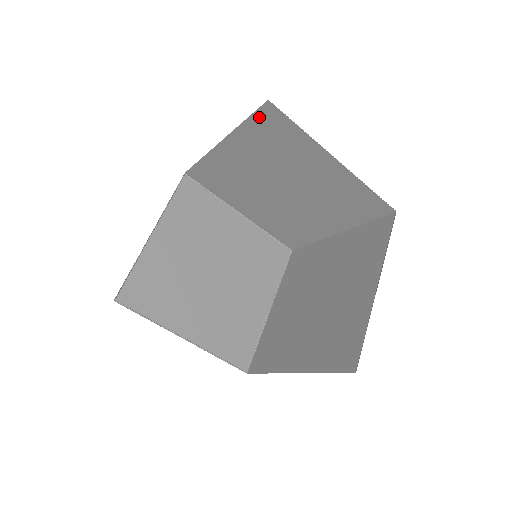
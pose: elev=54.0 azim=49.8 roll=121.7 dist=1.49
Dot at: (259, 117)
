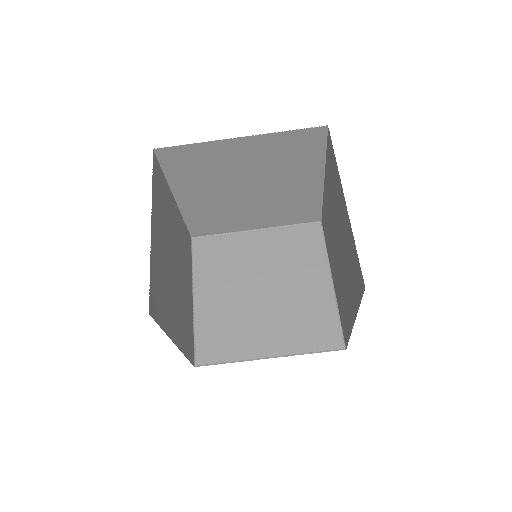
Dot at: (166, 163)
